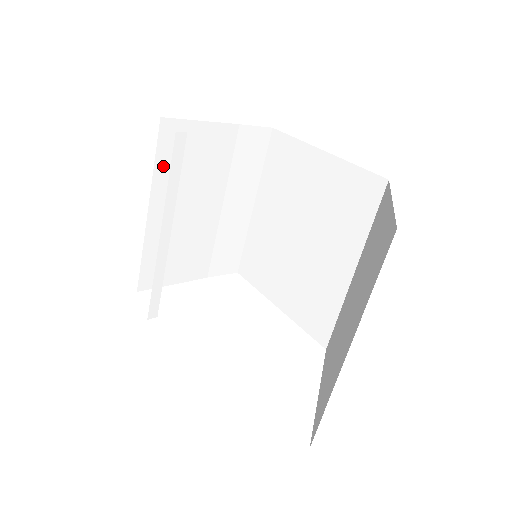
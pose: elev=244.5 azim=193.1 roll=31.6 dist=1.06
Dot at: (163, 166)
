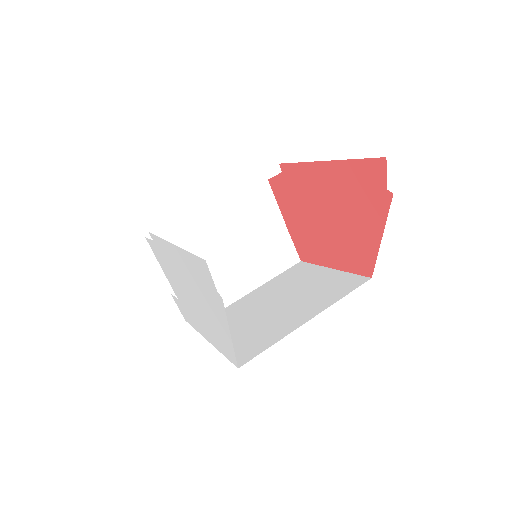
Dot at: (241, 195)
